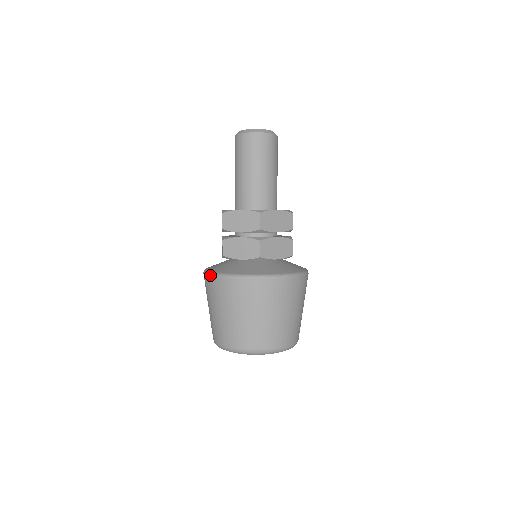
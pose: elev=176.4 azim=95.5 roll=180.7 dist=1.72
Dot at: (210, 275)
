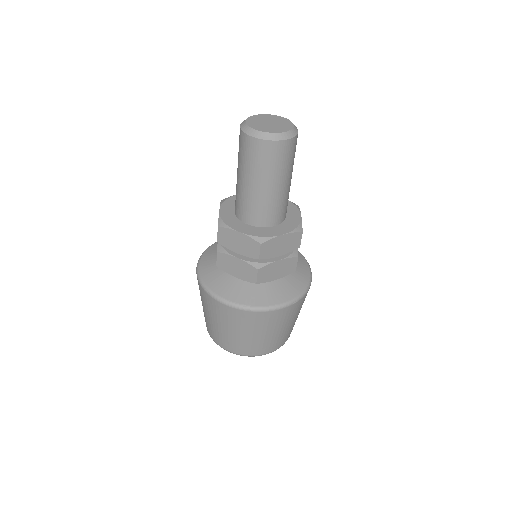
Dot at: (254, 311)
